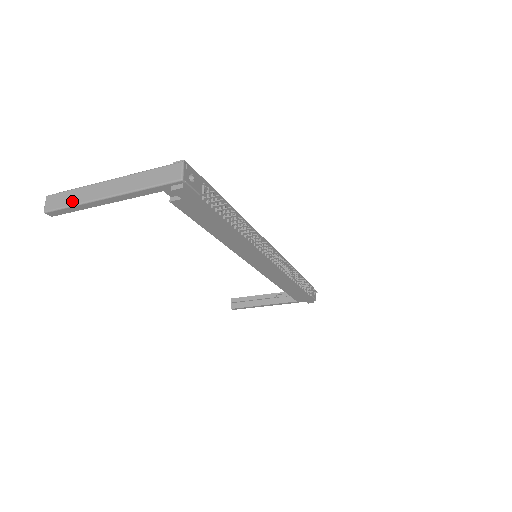
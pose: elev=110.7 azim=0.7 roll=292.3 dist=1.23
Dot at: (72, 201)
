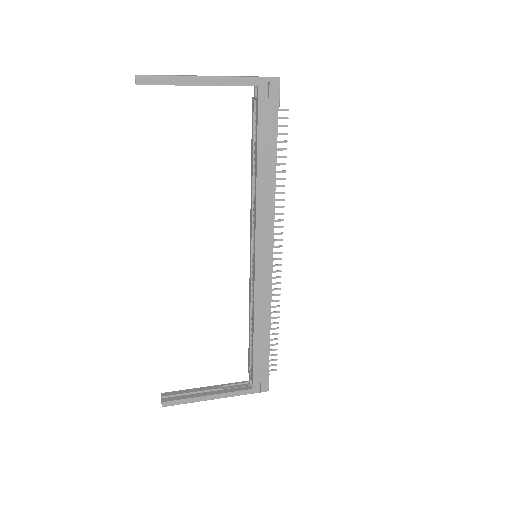
Dot at: (170, 75)
